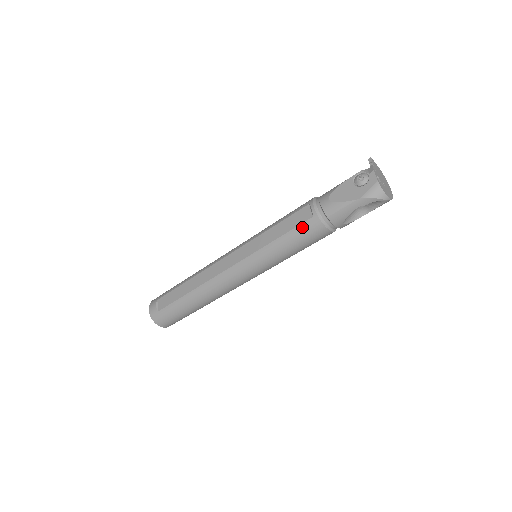
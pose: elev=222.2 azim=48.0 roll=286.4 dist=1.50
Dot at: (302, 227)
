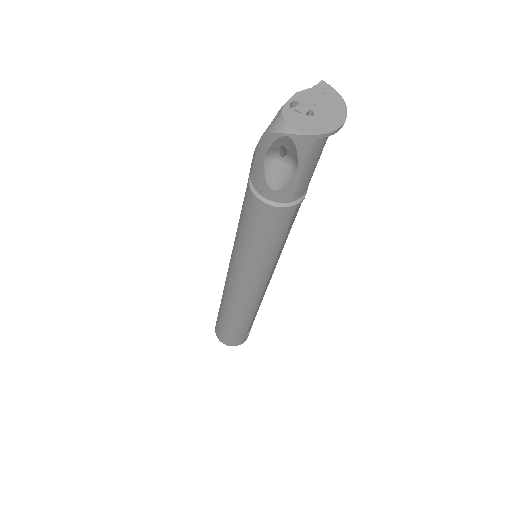
Dot at: (244, 201)
